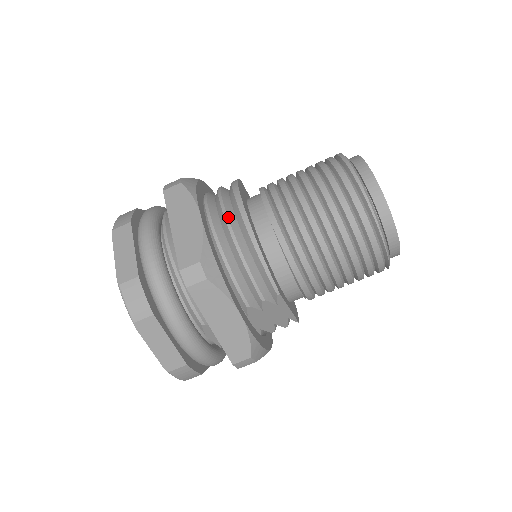
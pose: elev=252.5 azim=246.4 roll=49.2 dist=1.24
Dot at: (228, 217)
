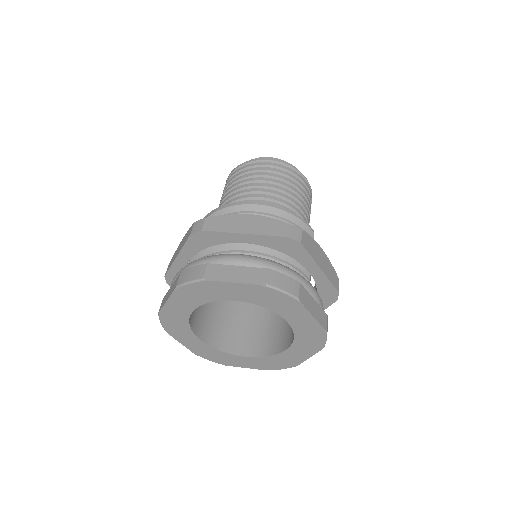
Dot at: (254, 211)
